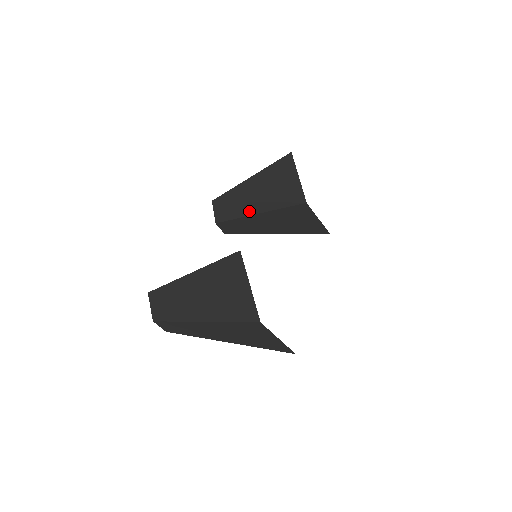
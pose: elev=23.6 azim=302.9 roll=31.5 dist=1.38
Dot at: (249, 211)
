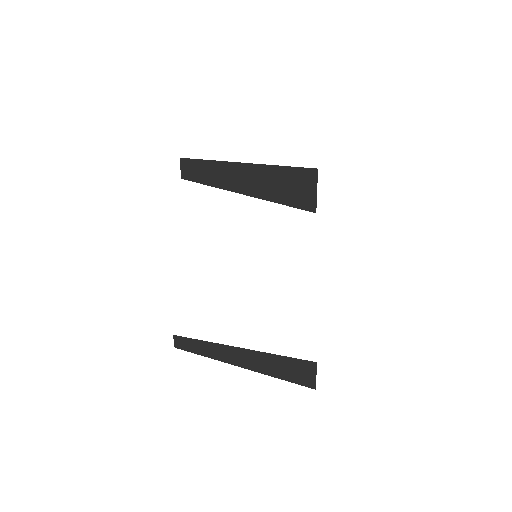
Dot at: (238, 190)
